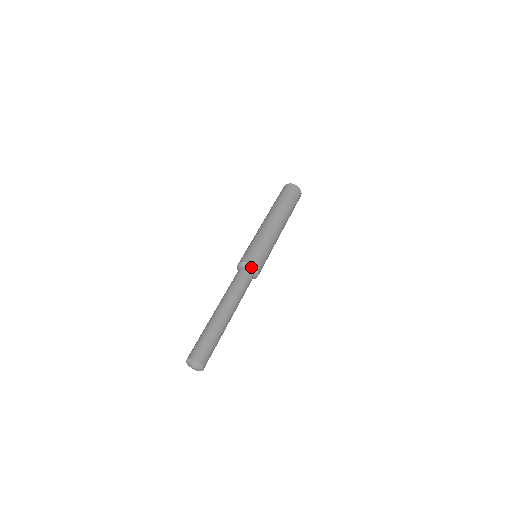
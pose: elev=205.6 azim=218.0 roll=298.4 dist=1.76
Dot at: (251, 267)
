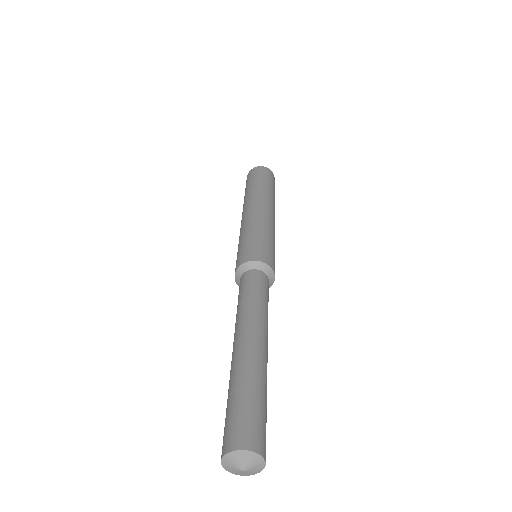
Dot at: (272, 276)
